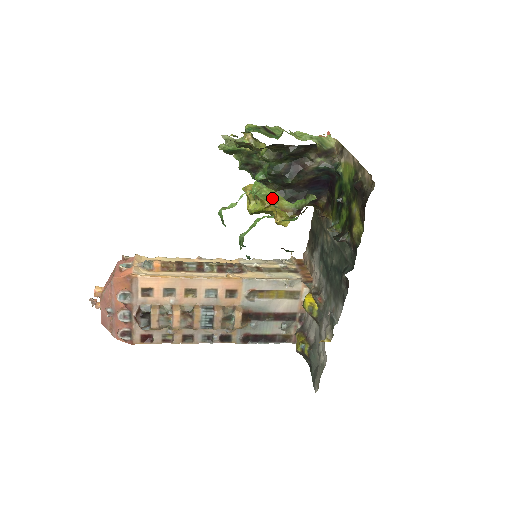
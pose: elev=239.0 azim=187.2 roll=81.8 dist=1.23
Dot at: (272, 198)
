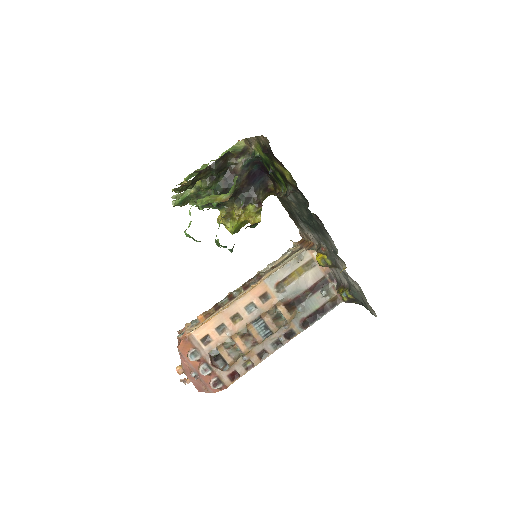
Dot at: (211, 200)
